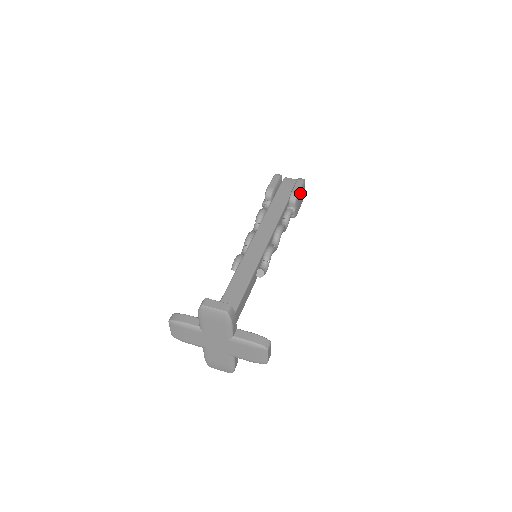
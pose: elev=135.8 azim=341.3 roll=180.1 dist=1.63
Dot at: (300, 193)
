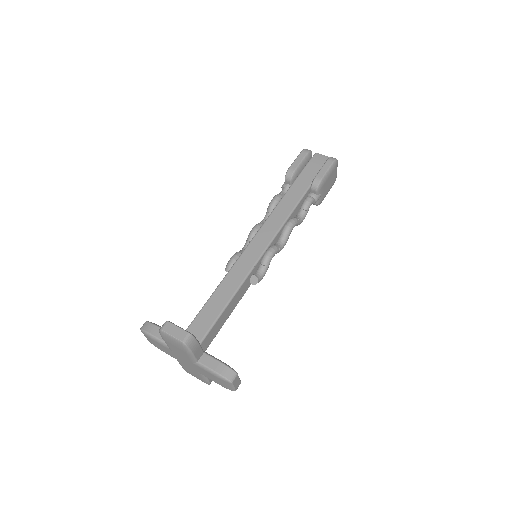
Dot at: (326, 178)
